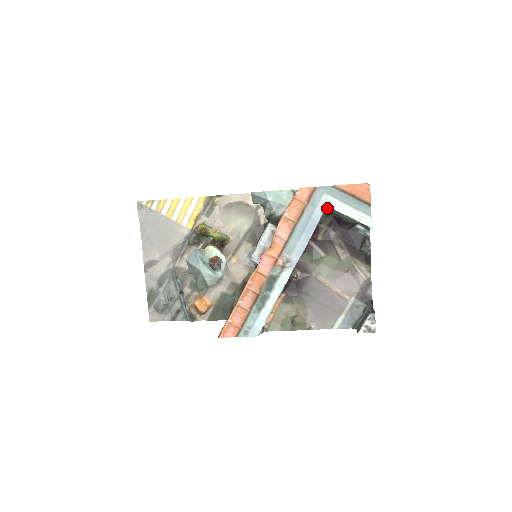
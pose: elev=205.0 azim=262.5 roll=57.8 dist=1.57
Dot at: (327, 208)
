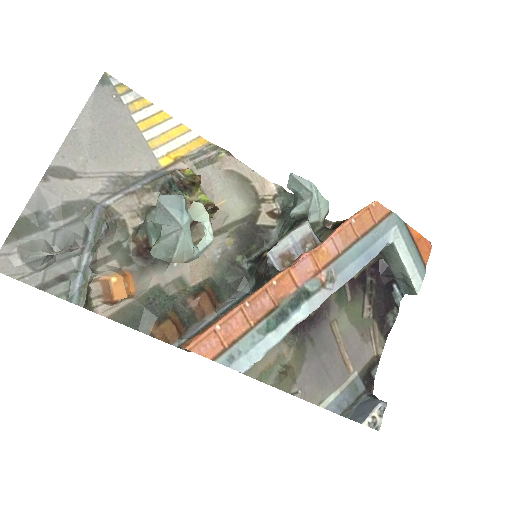
Dot at: (392, 243)
